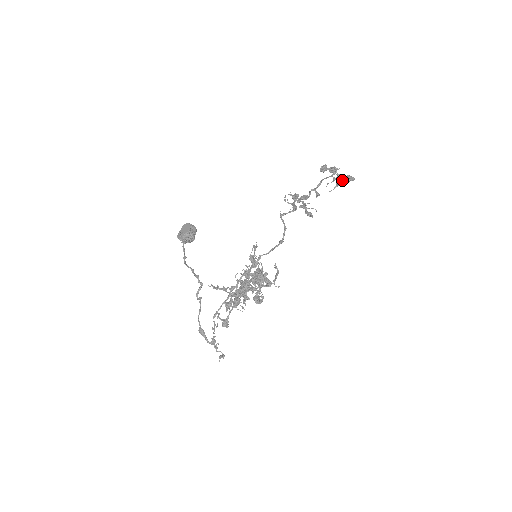
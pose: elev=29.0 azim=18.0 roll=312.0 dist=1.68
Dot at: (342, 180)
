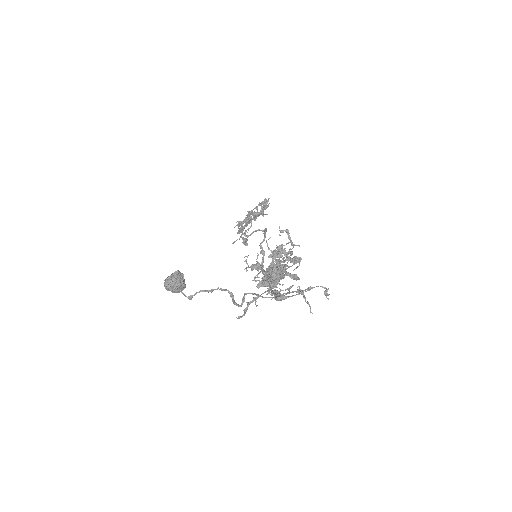
Dot at: (261, 209)
